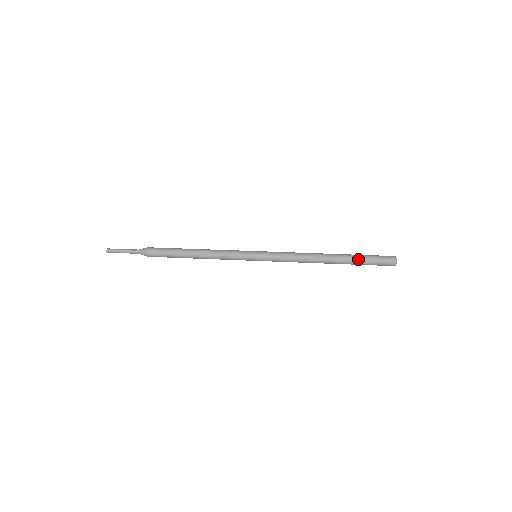
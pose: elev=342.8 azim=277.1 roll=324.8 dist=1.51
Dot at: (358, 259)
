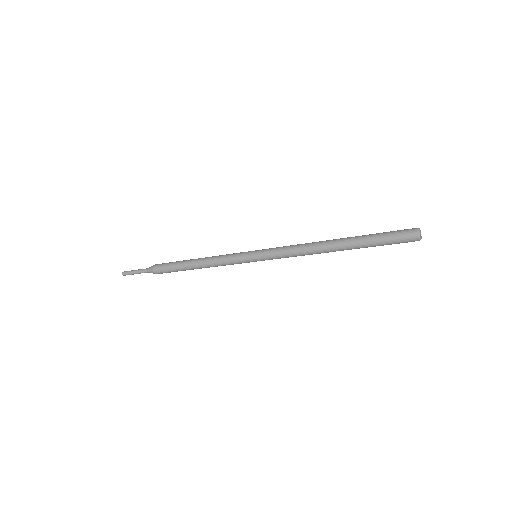
Dot at: (369, 237)
